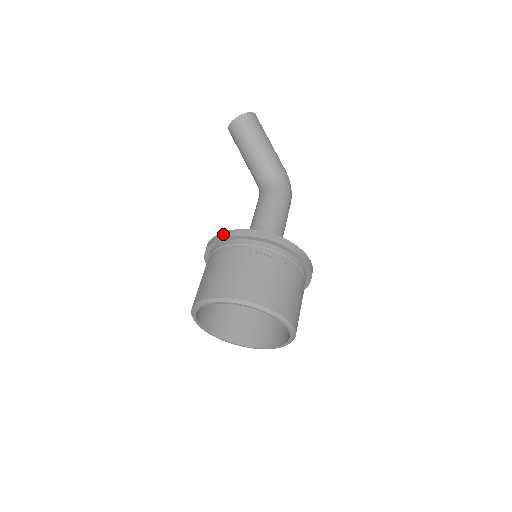
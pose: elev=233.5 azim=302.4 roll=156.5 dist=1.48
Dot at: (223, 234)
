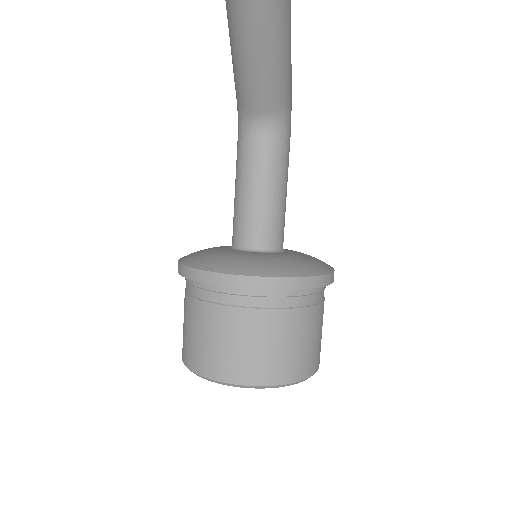
Dot at: (278, 283)
